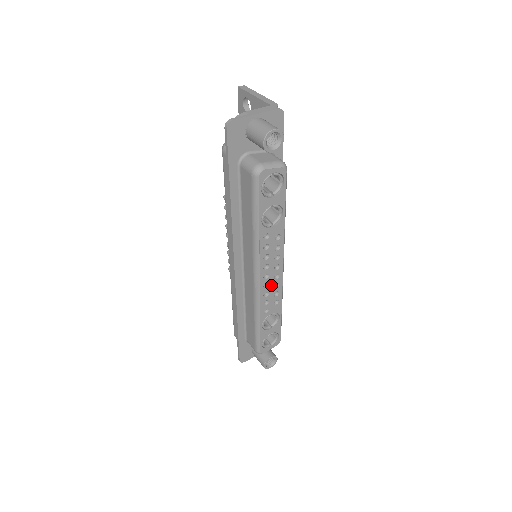
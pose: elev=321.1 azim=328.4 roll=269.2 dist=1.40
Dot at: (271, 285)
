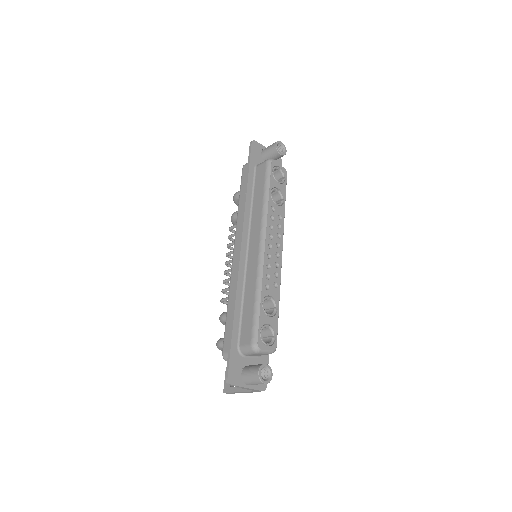
Dot at: (273, 260)
